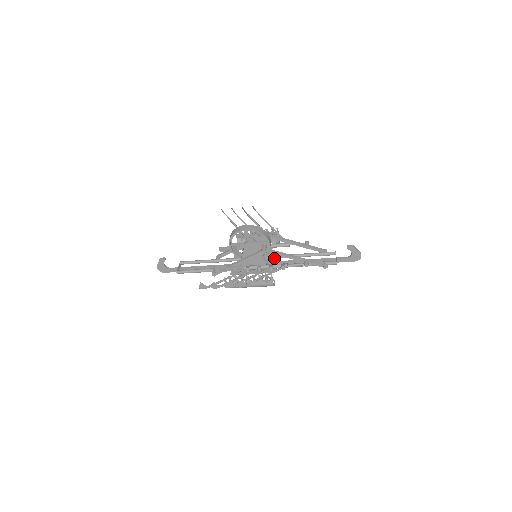
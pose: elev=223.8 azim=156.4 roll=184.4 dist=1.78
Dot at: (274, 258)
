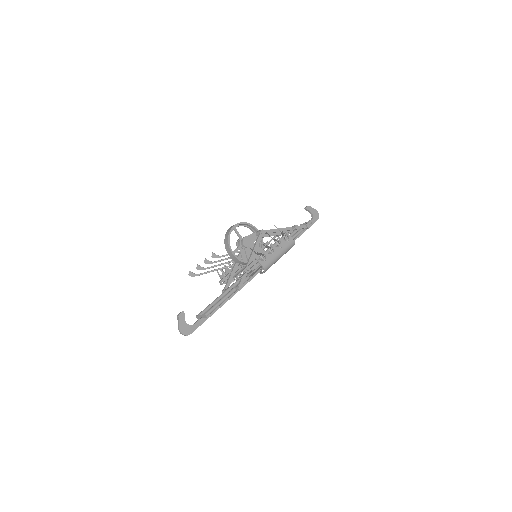
Dot at: occluded
